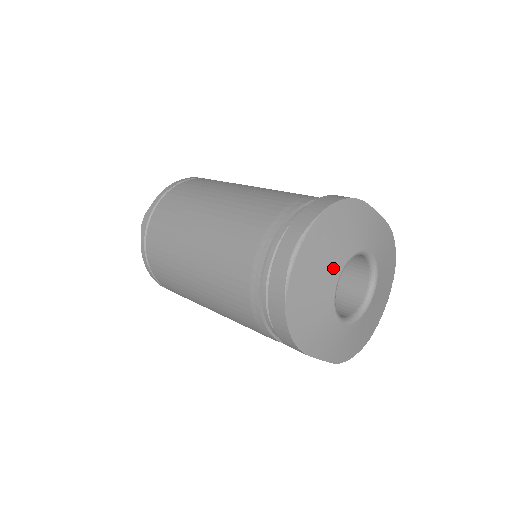
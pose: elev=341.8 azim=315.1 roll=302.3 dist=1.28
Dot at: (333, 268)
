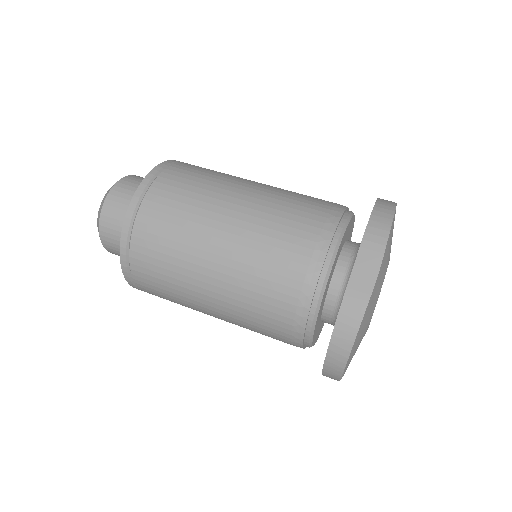
Dot at: occluded
